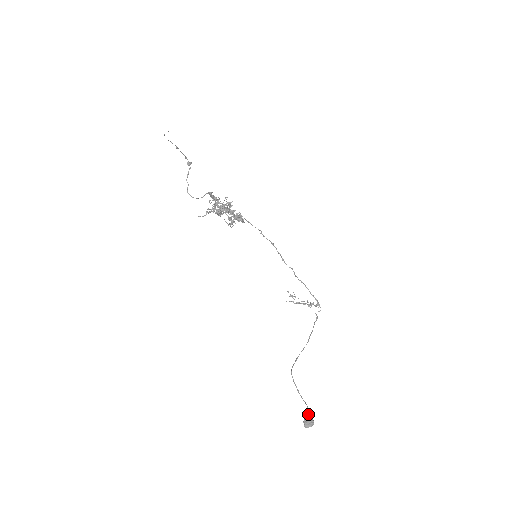
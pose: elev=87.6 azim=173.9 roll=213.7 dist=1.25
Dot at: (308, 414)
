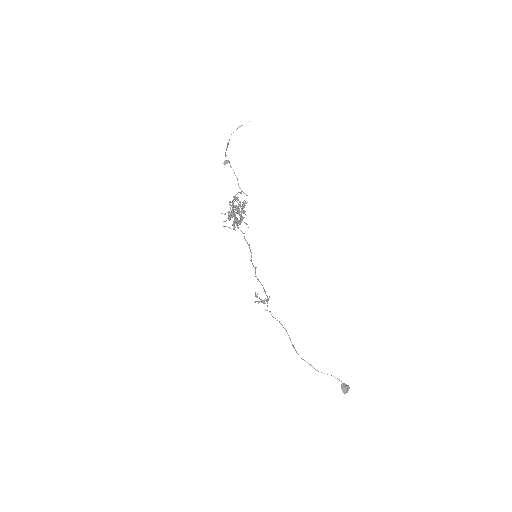
Dot at: occluded
